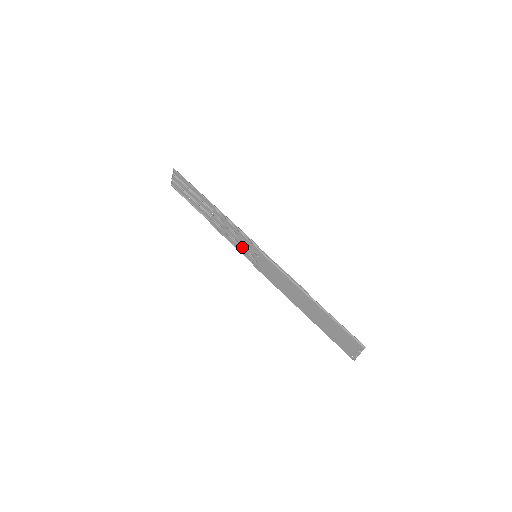
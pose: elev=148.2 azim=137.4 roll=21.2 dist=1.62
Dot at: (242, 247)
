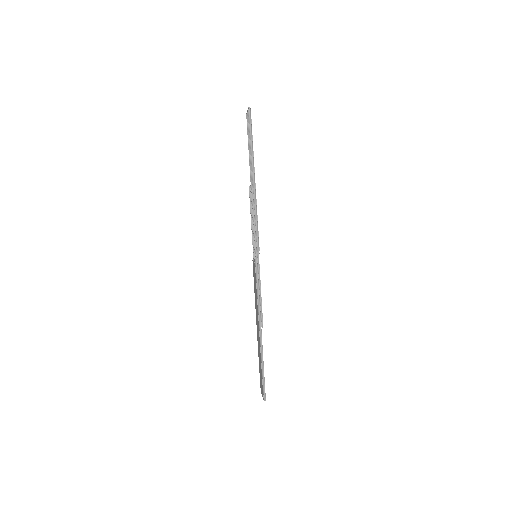
Dot at: occluded
